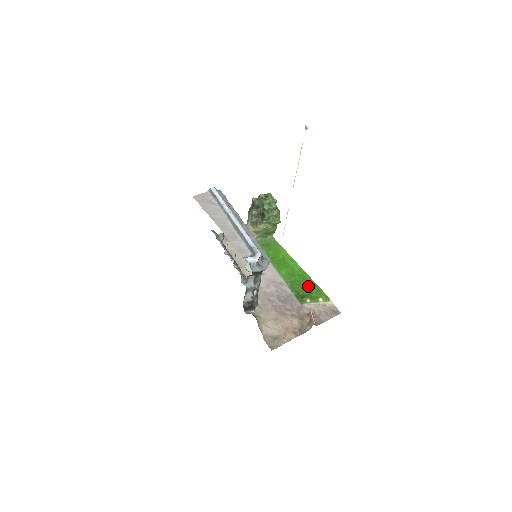
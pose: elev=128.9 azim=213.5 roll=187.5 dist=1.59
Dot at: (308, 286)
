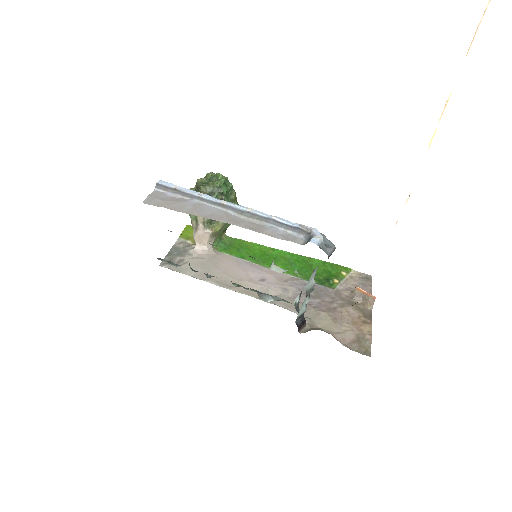
Dot at: (318, 267)
